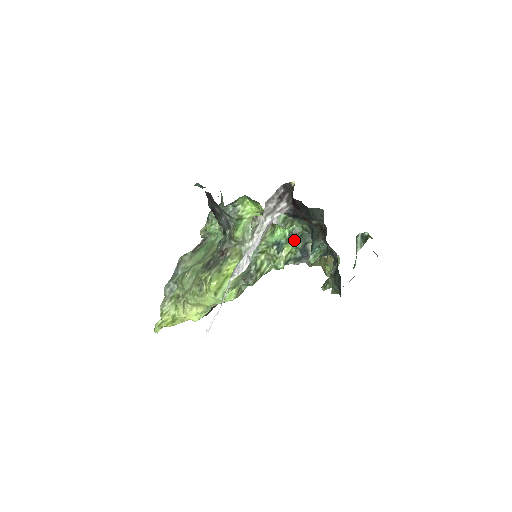
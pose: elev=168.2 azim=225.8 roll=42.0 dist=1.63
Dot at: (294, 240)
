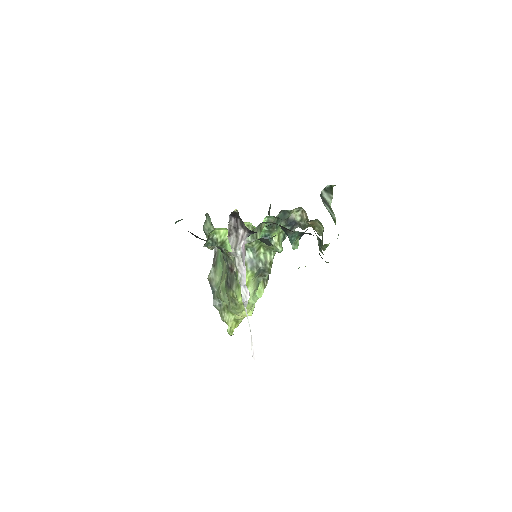
Dot at: (275, 228)
